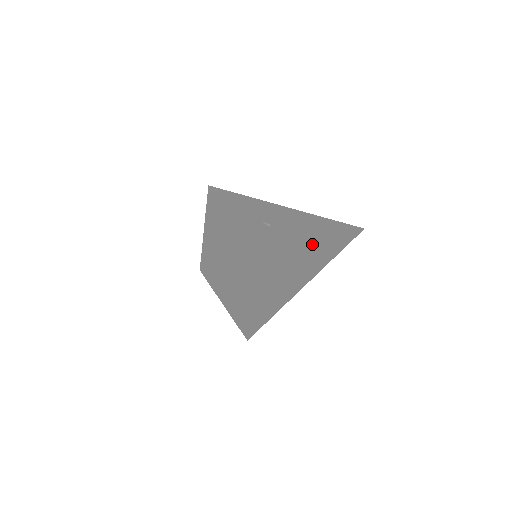
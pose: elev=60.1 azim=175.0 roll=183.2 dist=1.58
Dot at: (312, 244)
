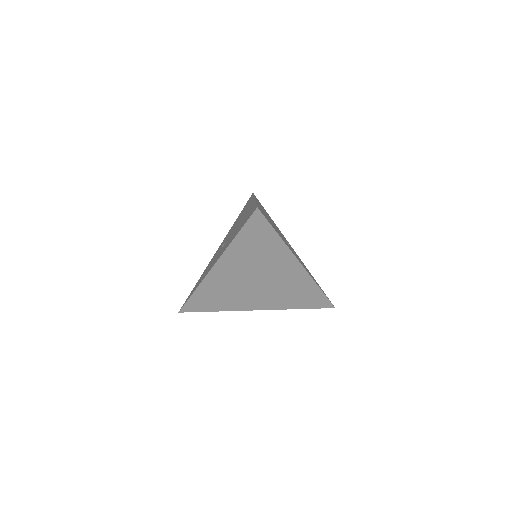
Dot at: (308, 278)
